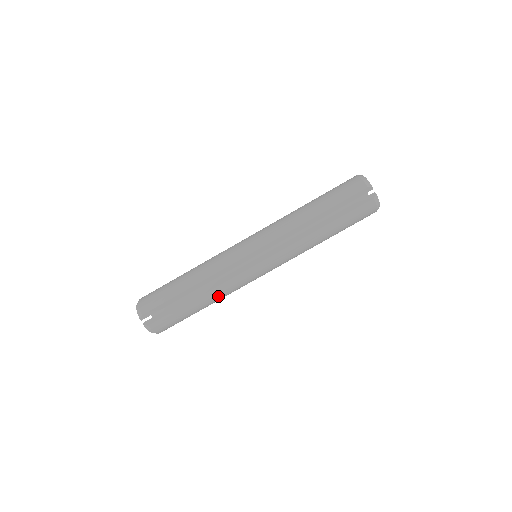
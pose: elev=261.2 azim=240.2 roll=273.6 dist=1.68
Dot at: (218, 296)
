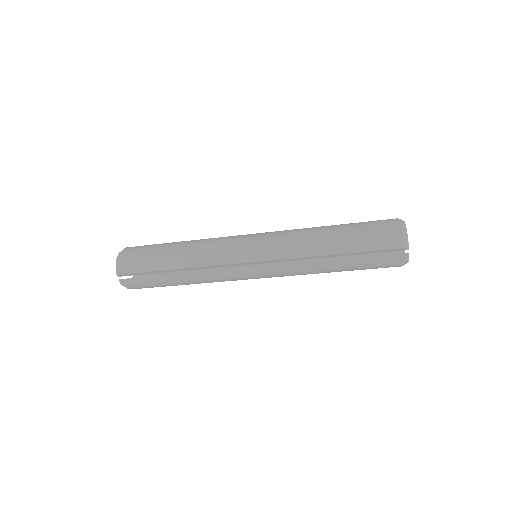
Dot at: occluded
